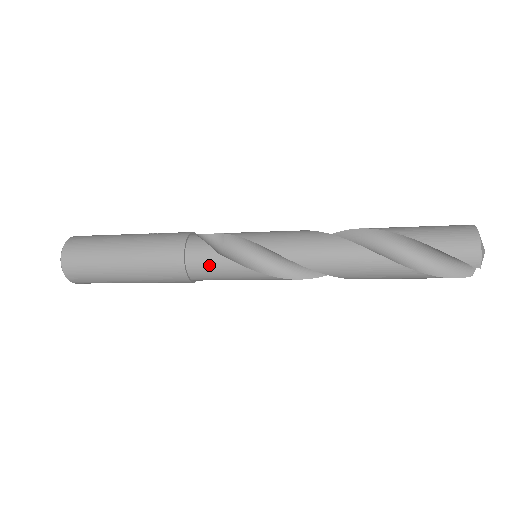
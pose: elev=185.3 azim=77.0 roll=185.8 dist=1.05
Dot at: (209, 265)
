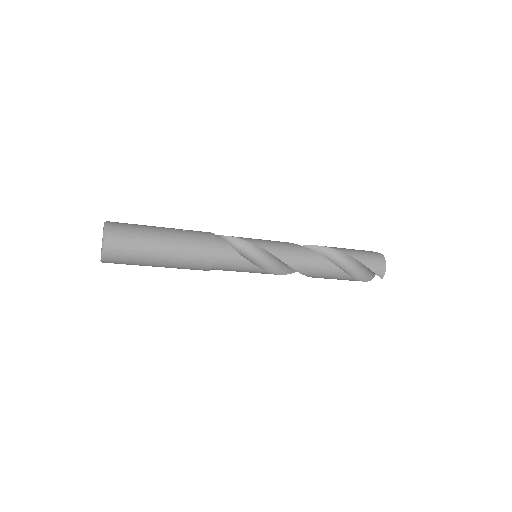
Dot at: (231, 262)
